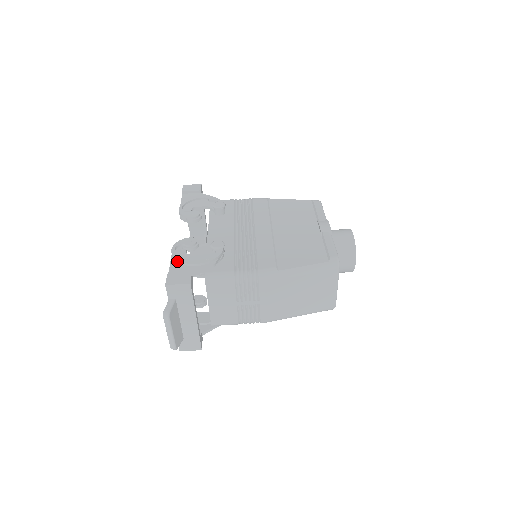
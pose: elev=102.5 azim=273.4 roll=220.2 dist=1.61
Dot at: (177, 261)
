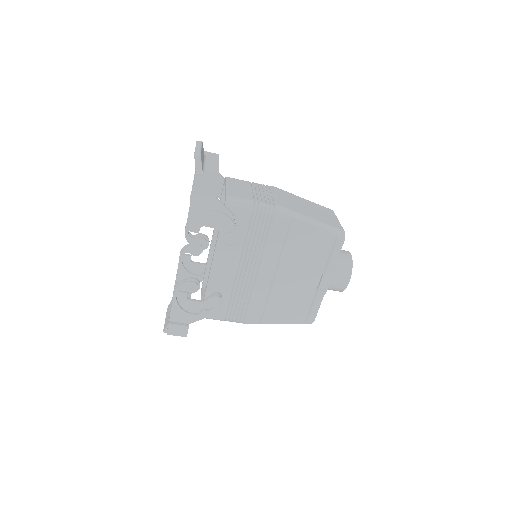
Dot at: (178, 308)
